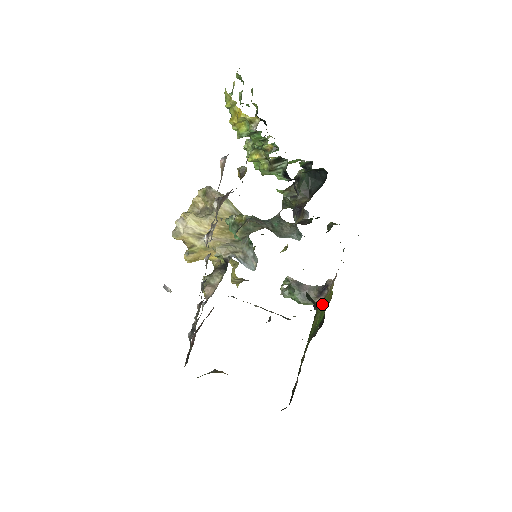
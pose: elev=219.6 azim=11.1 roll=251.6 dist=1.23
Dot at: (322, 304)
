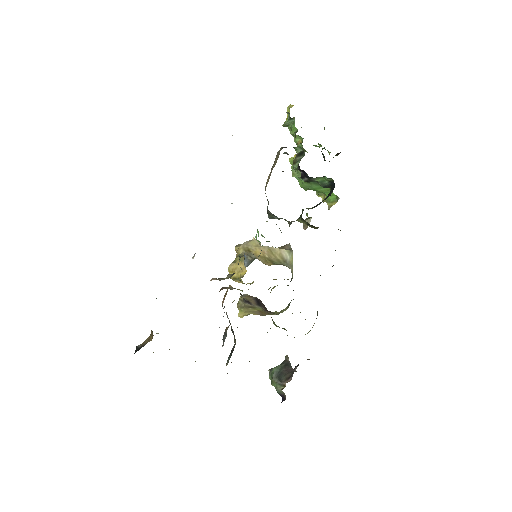
Dot at: occluded
